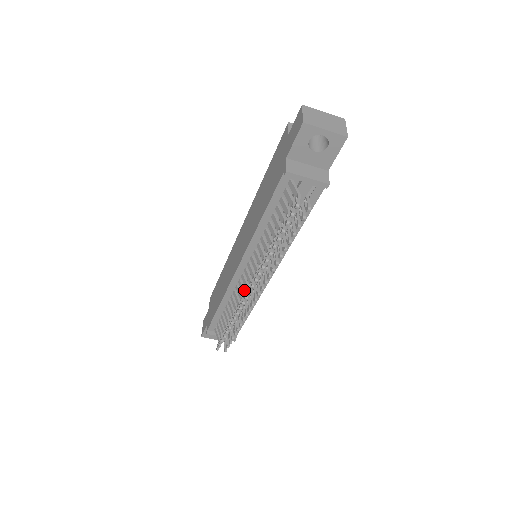
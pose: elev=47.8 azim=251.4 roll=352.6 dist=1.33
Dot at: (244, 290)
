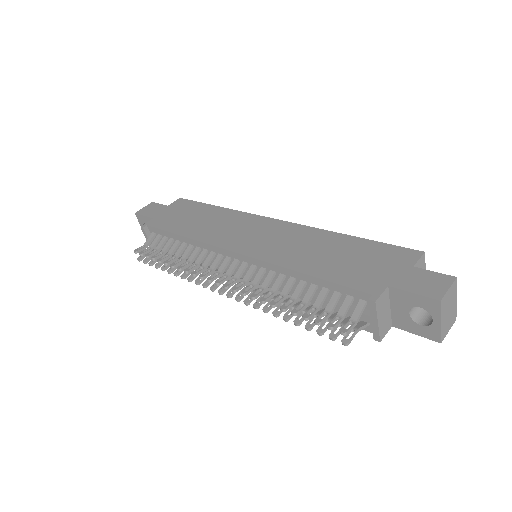
Dot at: (215, 268)
